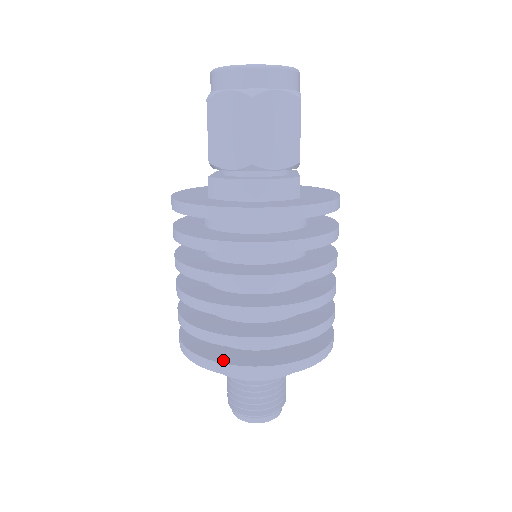
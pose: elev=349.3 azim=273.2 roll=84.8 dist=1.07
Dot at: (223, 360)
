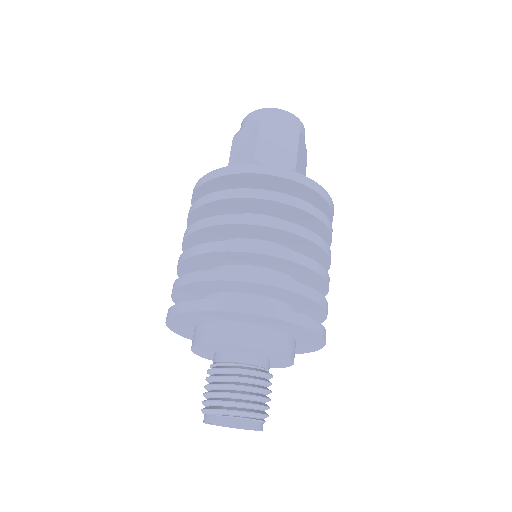
Dot at: (195, 302)
